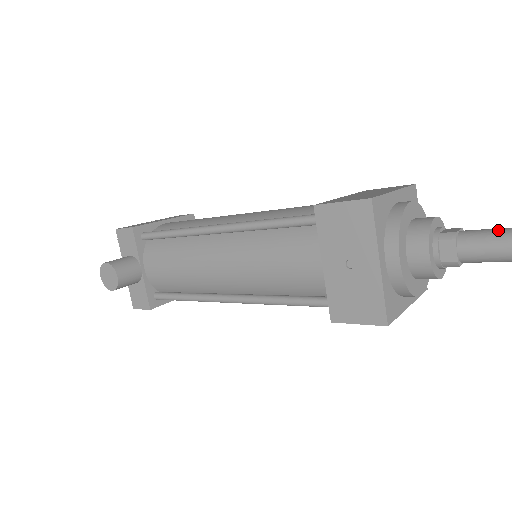
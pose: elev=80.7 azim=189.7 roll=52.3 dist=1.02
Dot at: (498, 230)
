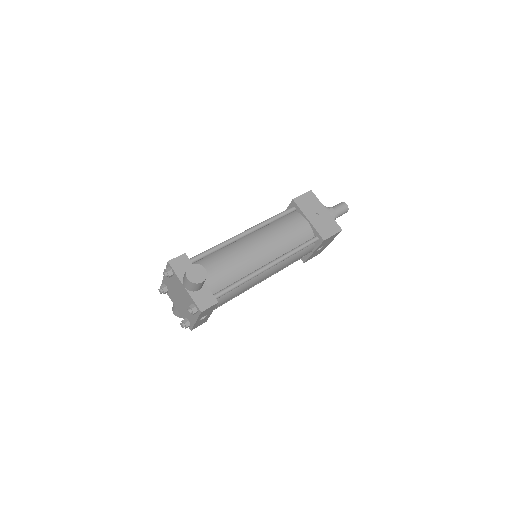
Dot at: (338, 204)
